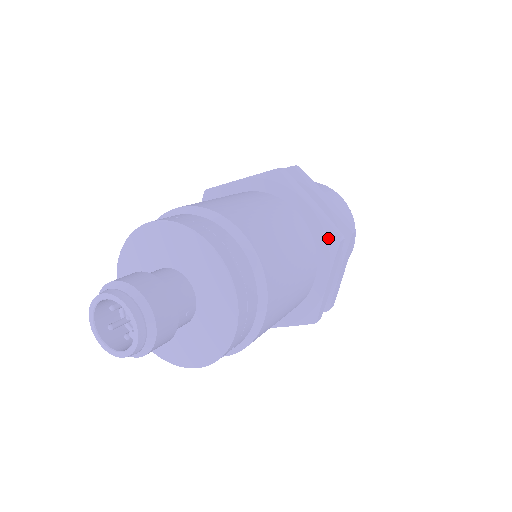
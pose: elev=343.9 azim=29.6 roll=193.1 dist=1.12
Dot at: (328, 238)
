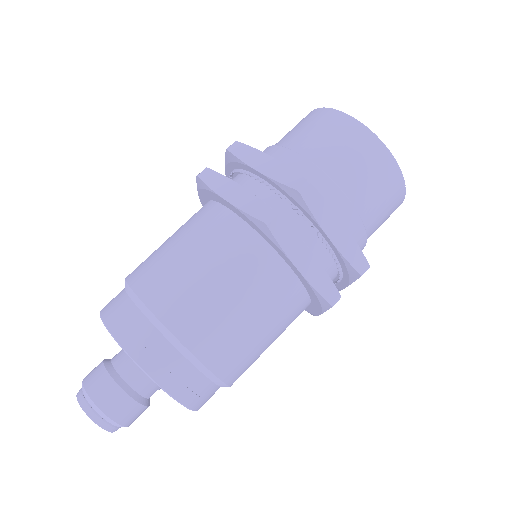
Dot at: (319, 299)
